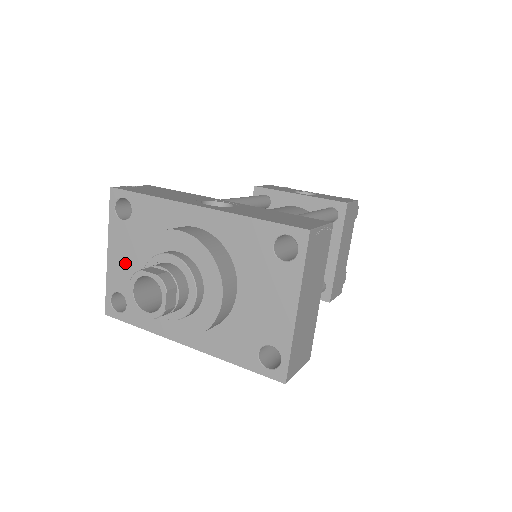
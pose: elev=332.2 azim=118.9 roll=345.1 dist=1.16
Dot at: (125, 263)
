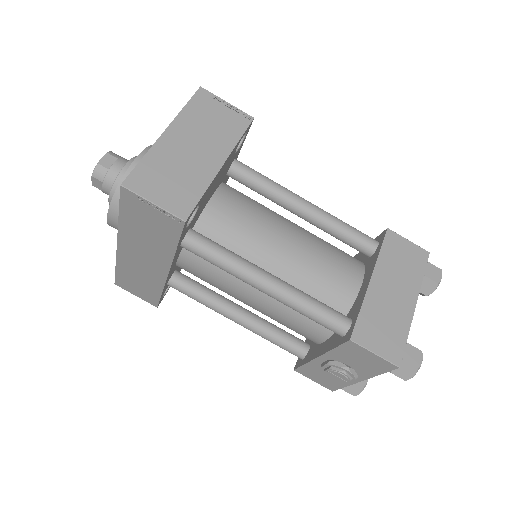
Dot at: occluded
